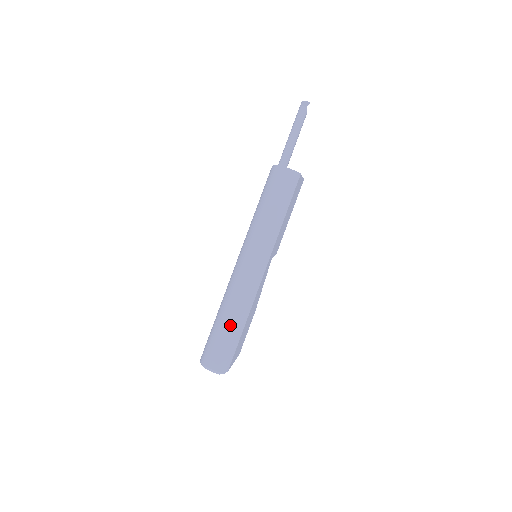
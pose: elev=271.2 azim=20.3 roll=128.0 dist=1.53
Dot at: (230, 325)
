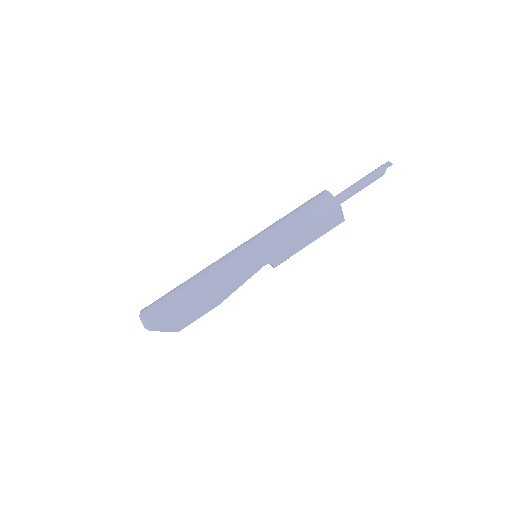
Dot at: (187, 291)
